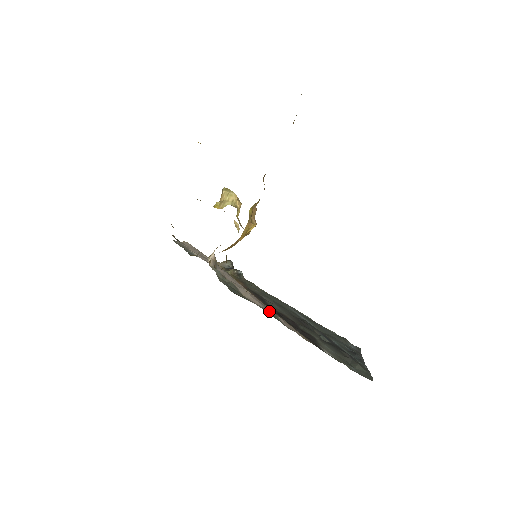
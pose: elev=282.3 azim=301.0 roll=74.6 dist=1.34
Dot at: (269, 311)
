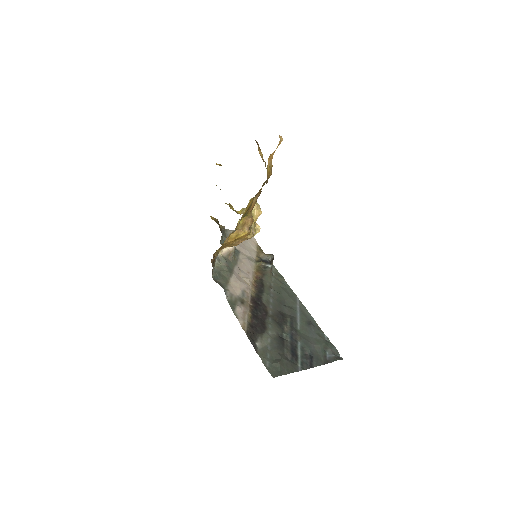
Dot at: (237, 299)
